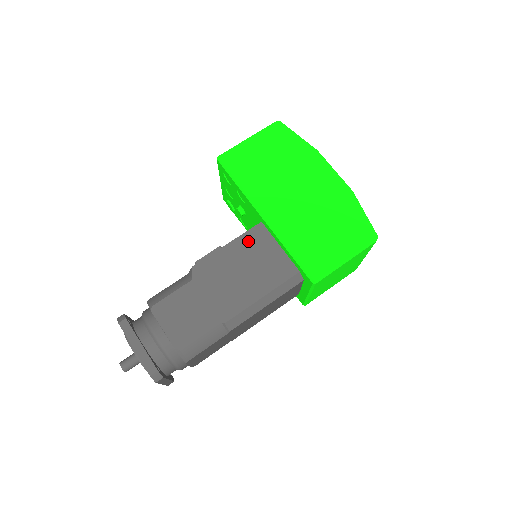
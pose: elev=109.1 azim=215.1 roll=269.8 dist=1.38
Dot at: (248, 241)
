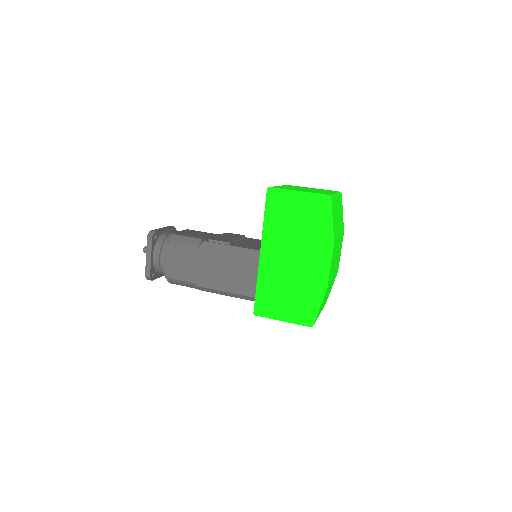
Dot at: (245, 255)
